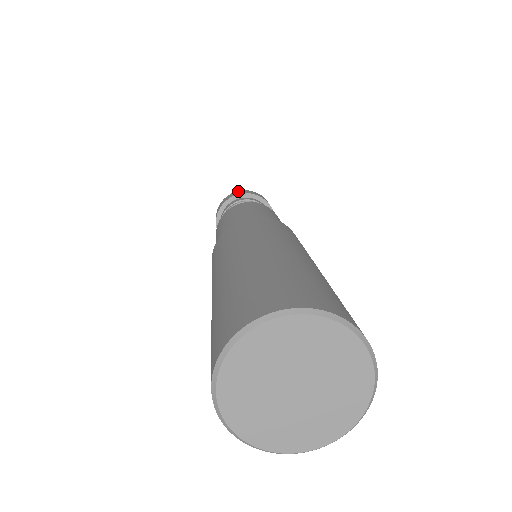
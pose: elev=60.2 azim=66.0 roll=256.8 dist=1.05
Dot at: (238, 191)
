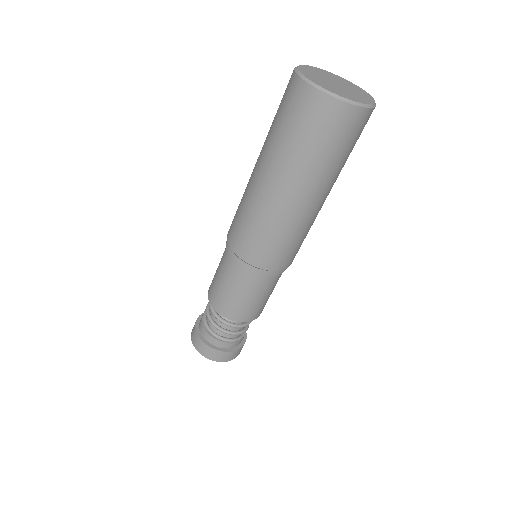
Dot at: occluded
